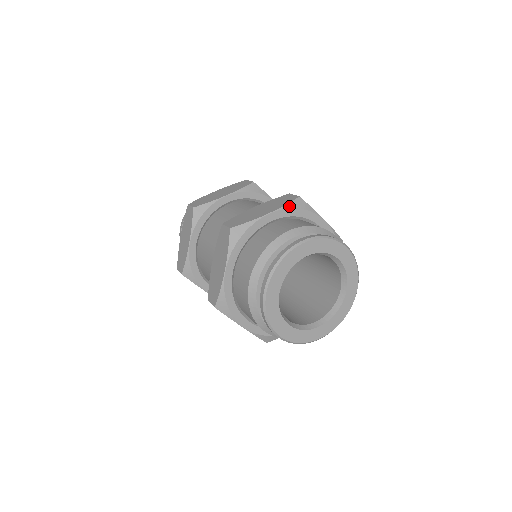
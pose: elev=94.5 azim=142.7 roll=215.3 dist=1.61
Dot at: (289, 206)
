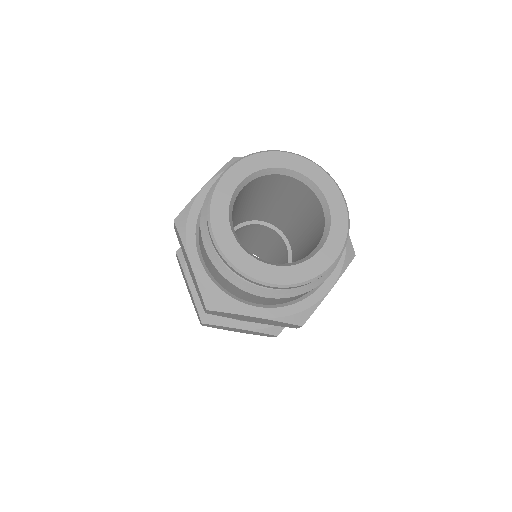
Dot at: (224, 169)
